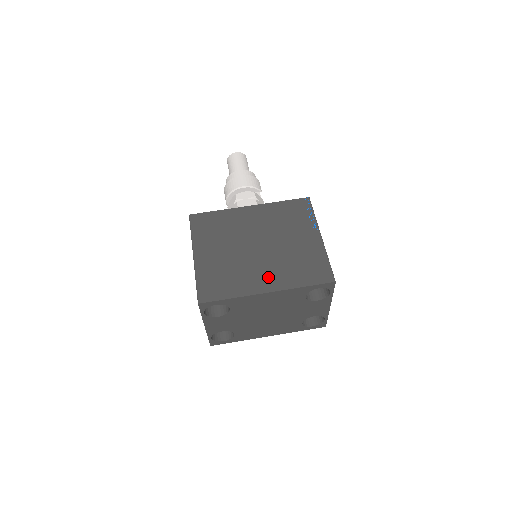
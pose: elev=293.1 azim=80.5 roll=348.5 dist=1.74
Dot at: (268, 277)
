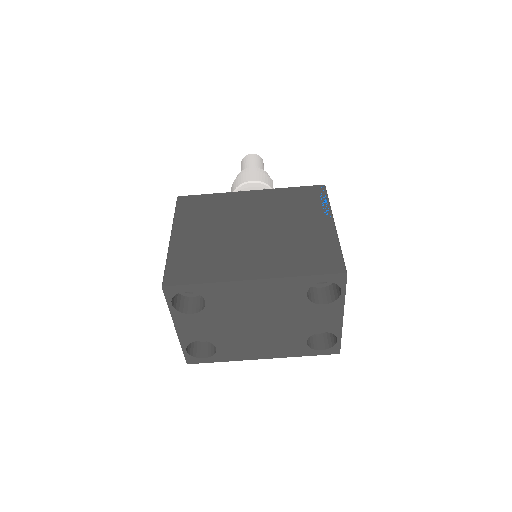
Dot at: (258, 263)
